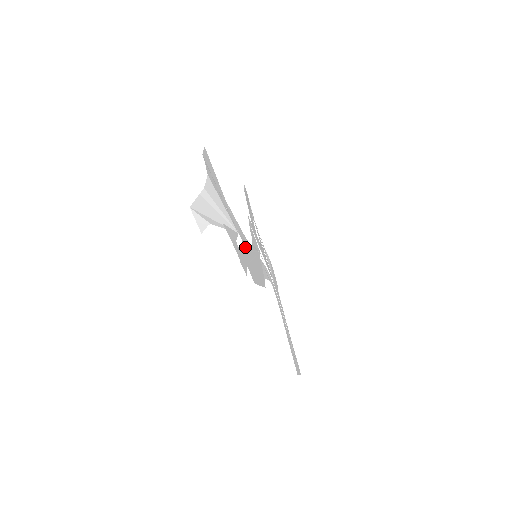
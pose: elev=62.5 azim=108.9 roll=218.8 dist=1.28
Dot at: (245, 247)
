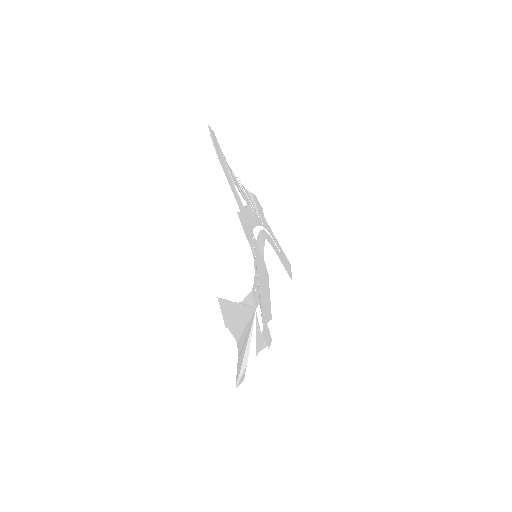
Dot at: (259, 301)
